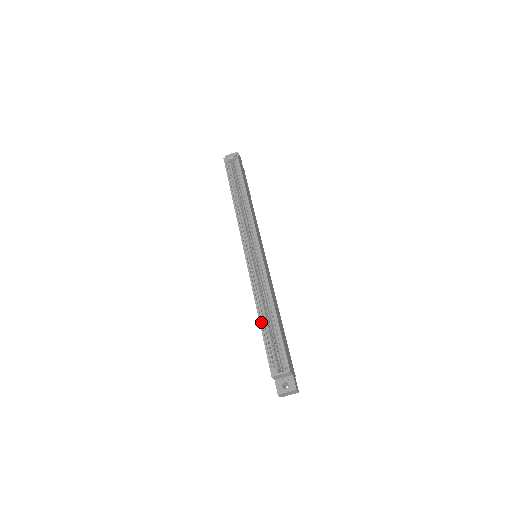
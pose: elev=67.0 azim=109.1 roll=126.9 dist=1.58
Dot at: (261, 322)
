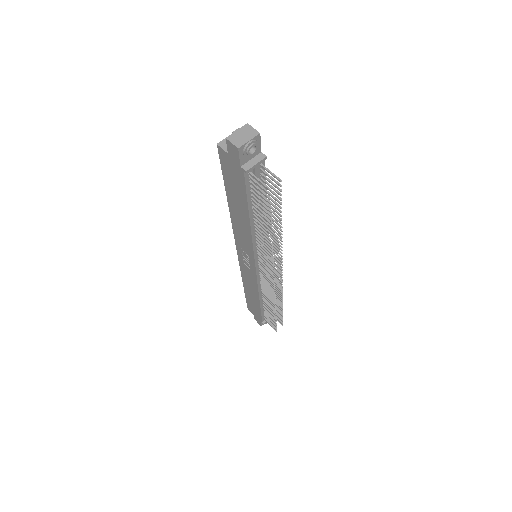
Dot at: (227, 193)
